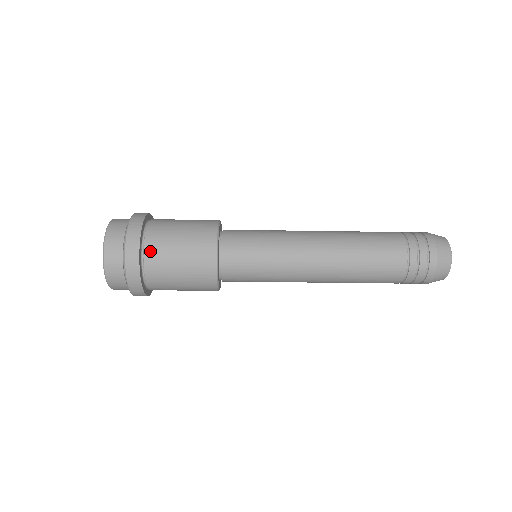
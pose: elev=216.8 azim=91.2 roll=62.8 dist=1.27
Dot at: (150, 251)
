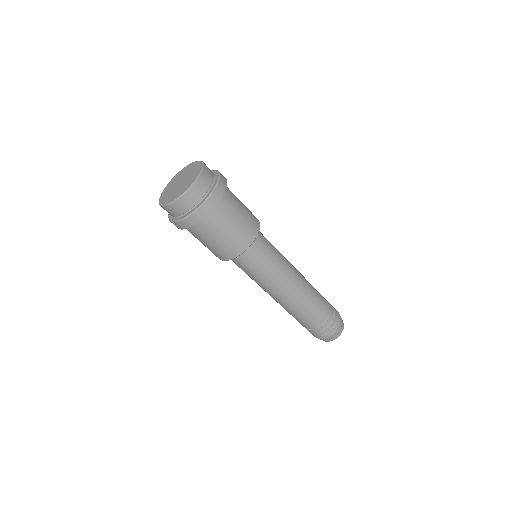
Dot at: (212, 217)
